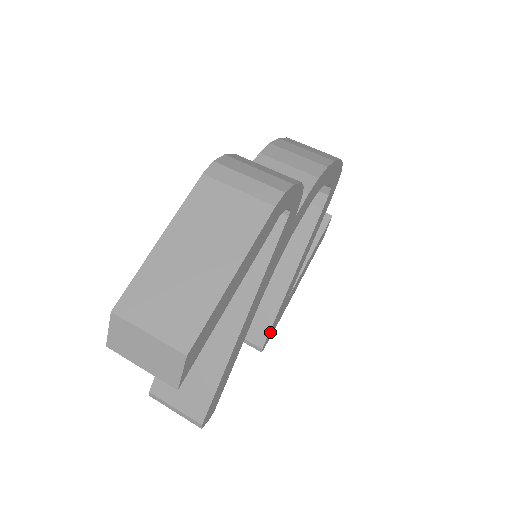
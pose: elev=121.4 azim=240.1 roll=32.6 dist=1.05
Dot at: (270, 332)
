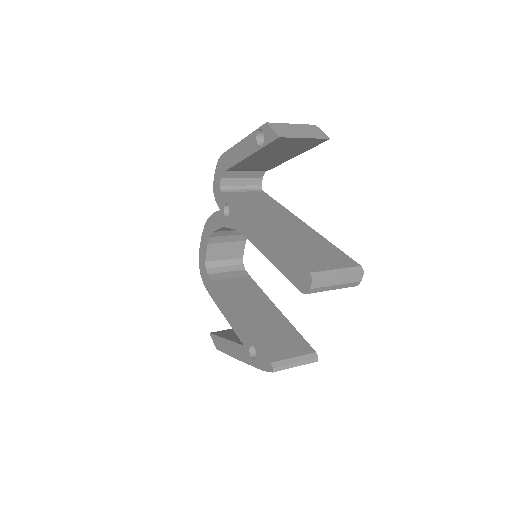
Dot at: occluded
